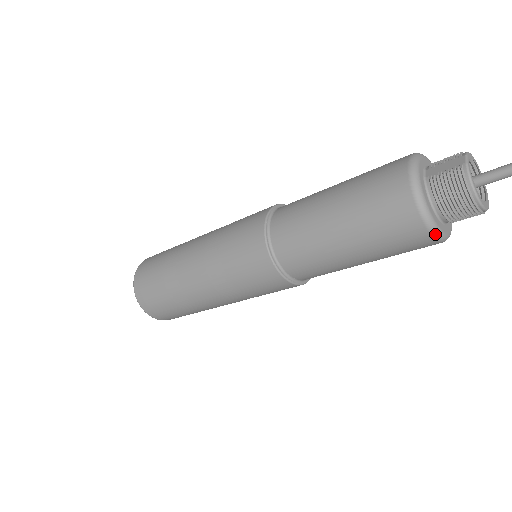
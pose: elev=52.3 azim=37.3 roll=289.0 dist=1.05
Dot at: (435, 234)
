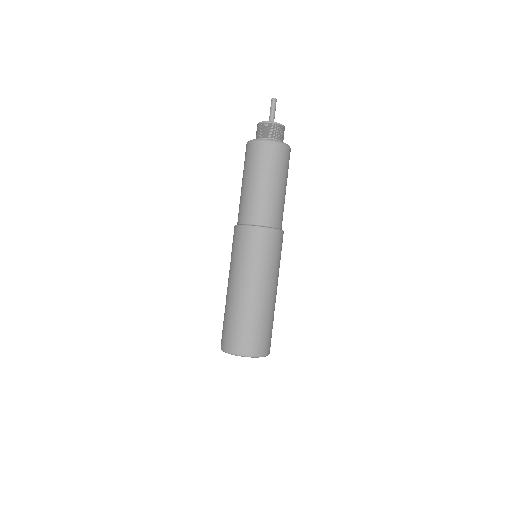
Dot at: (275, 141)
